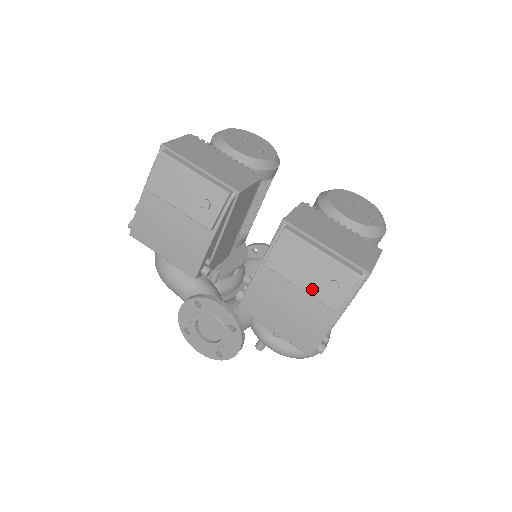
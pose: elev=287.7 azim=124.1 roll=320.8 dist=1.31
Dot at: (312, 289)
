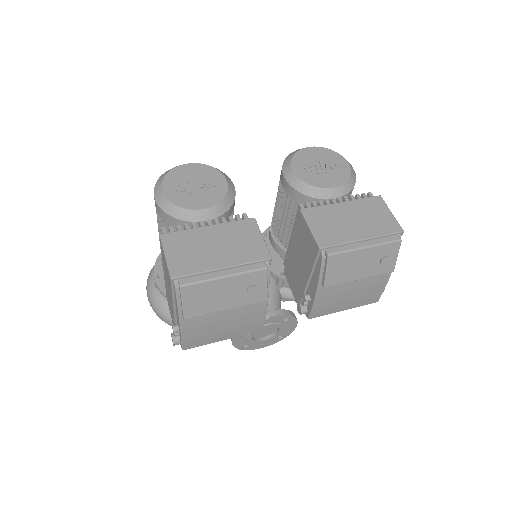
Dot at: (370, 273)
